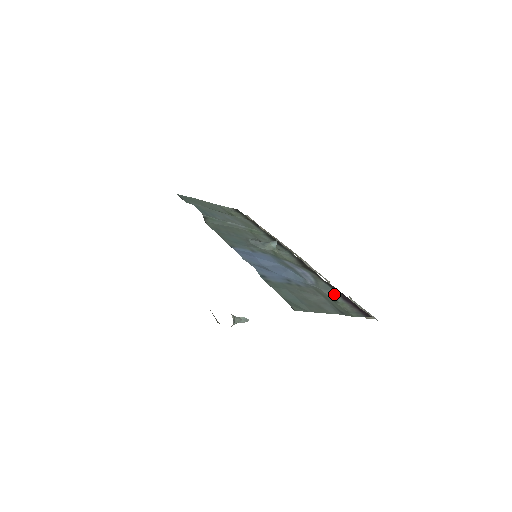
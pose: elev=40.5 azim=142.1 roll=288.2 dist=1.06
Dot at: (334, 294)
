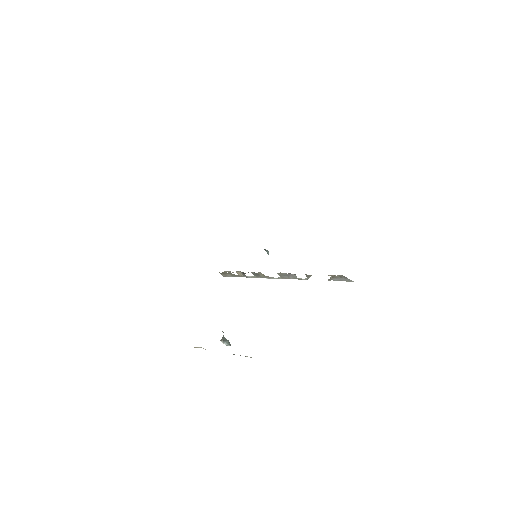
Dot at: occluded
